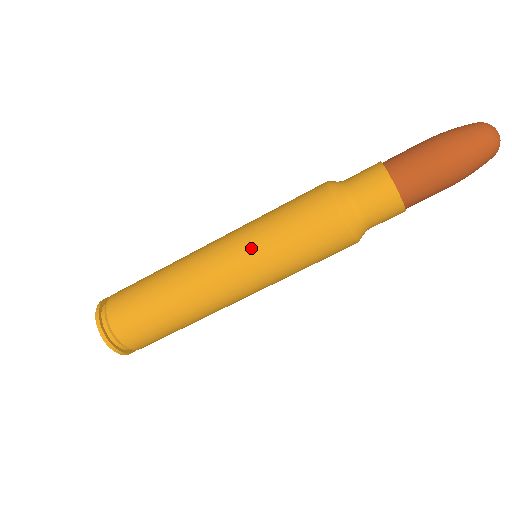
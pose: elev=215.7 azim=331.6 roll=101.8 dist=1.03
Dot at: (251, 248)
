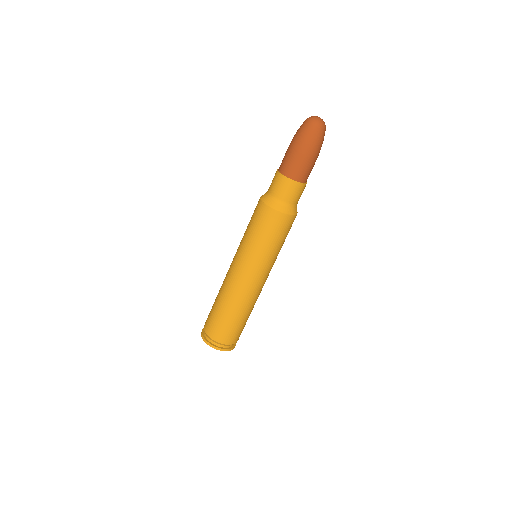
Dot at: (249, 256)
